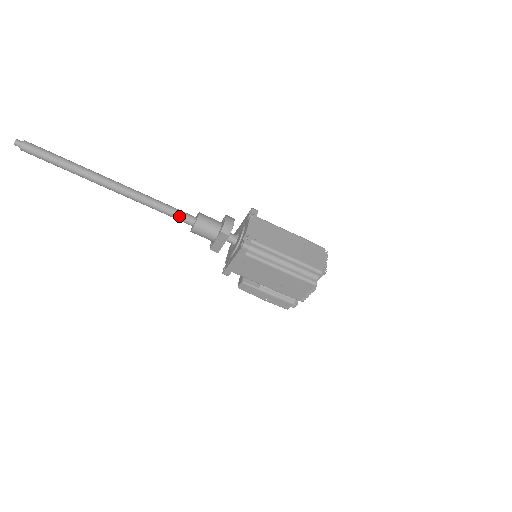
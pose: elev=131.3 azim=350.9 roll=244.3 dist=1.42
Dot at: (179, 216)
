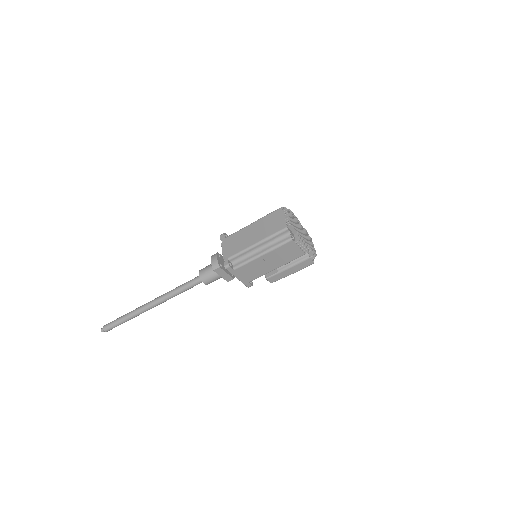
Dot at: (192, 284)
